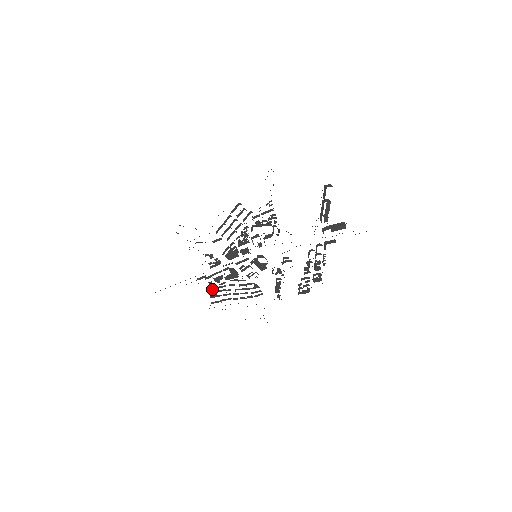
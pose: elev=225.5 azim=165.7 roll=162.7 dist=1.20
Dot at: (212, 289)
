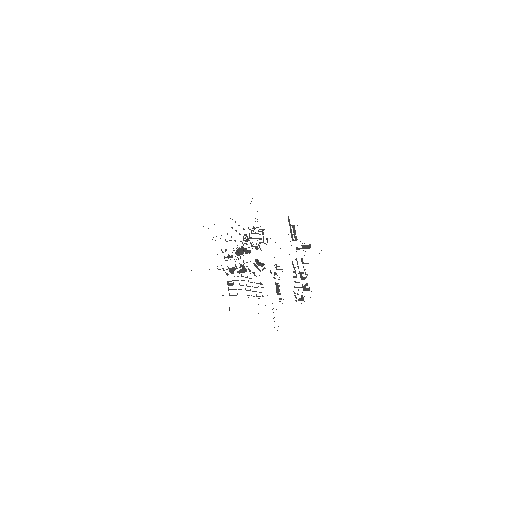
Dot at: occluded
